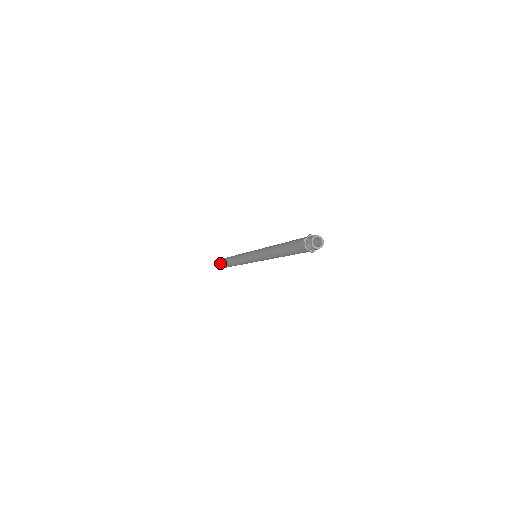
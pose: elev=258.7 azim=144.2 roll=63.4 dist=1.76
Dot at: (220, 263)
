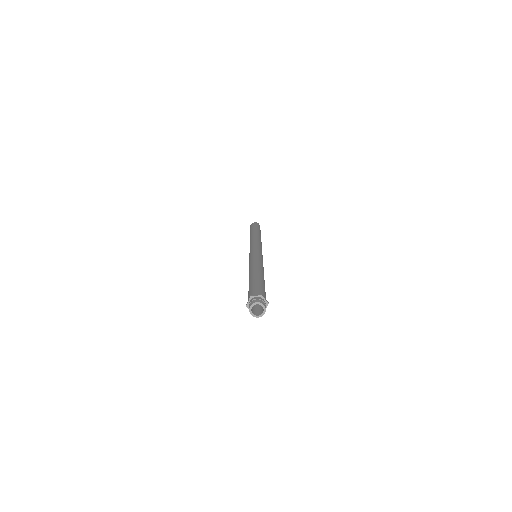
Dot at: occluded
